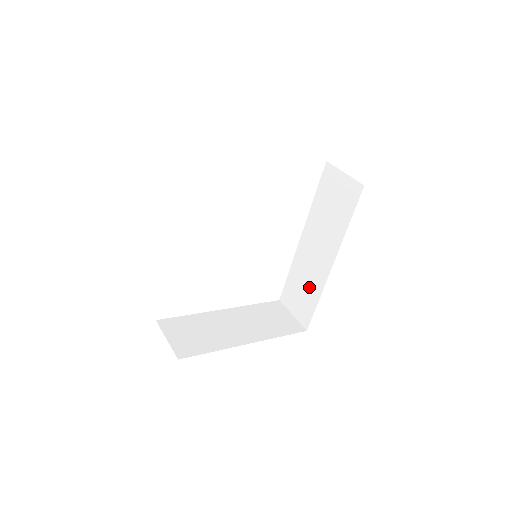
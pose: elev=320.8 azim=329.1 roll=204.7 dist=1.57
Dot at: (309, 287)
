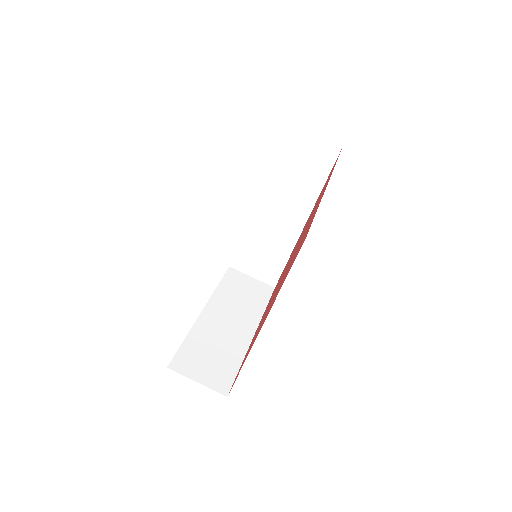
Dot at: (273, 250)
